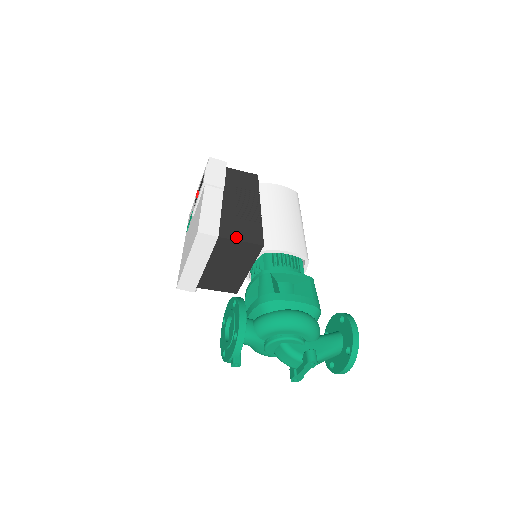
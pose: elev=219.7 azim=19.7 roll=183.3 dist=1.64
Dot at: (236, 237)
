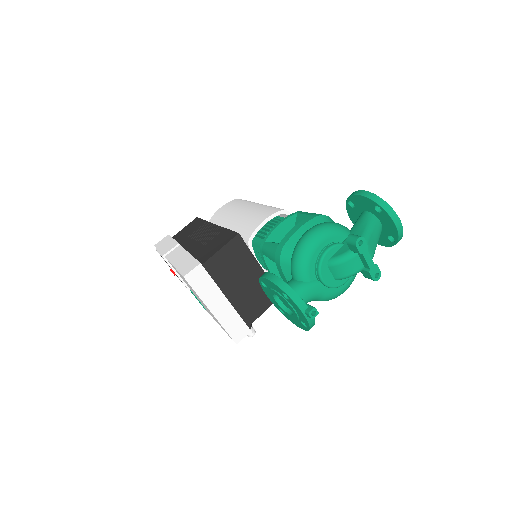
Dot at: (215, 251)
